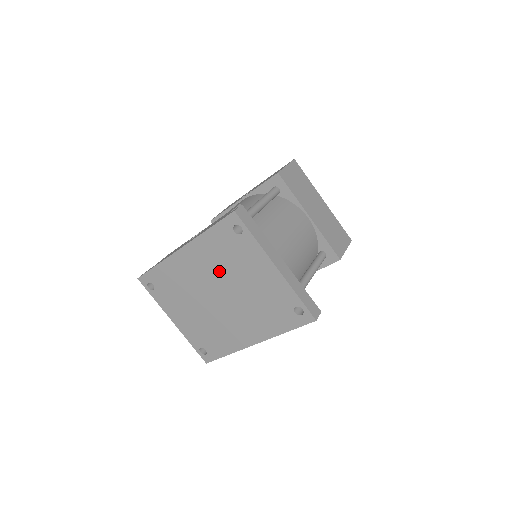
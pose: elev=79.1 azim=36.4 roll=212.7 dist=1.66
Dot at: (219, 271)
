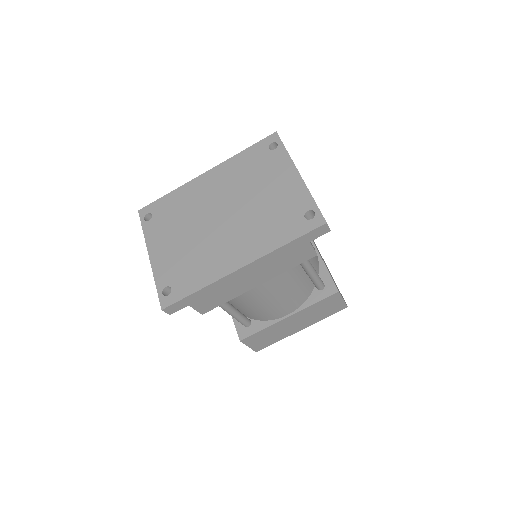
Dot at: (236, 187)
